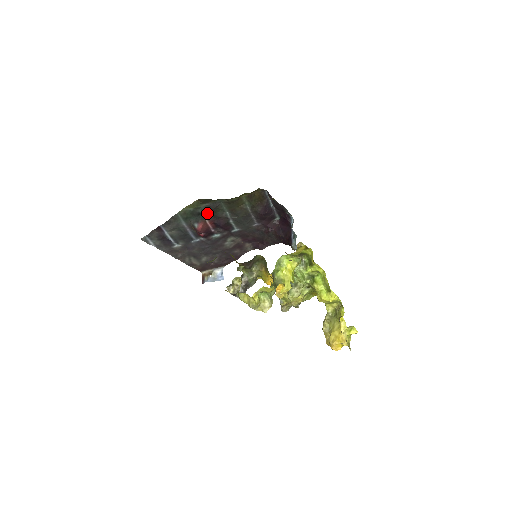
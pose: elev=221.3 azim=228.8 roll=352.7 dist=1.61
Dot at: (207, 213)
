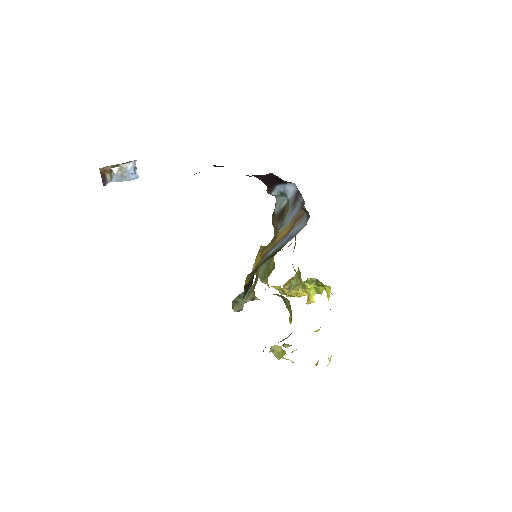
Dot at: occluded
